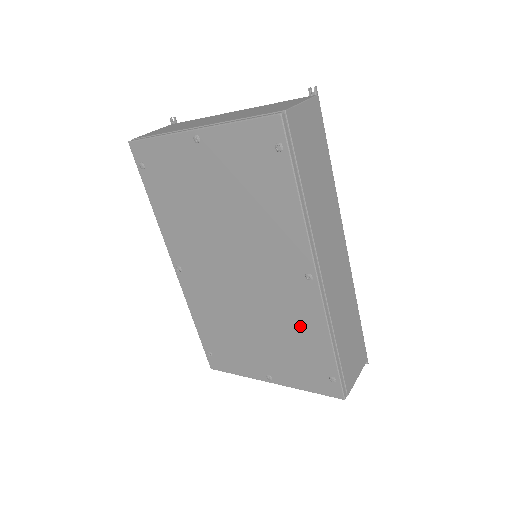
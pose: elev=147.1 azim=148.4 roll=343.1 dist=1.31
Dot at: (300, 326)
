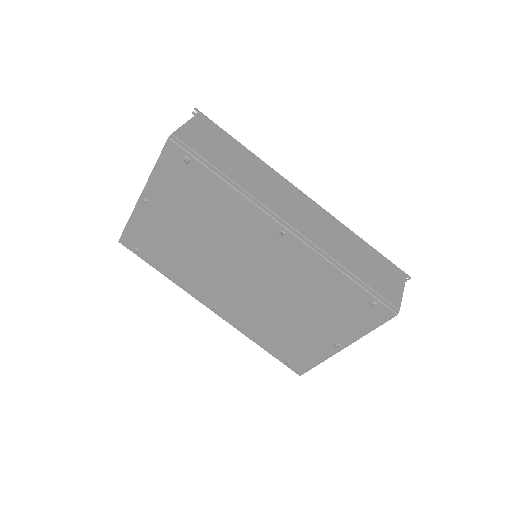
Dot at: (313, 279)
